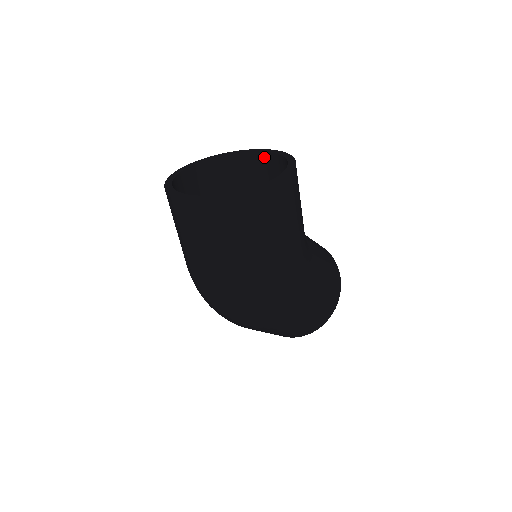
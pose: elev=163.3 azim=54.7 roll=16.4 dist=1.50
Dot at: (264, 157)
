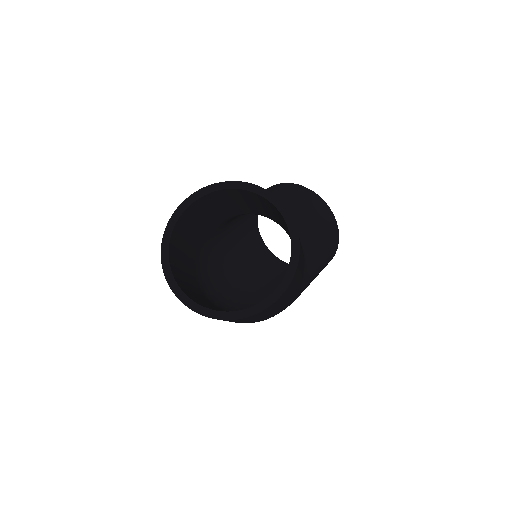
Dot at: (268, 202)
